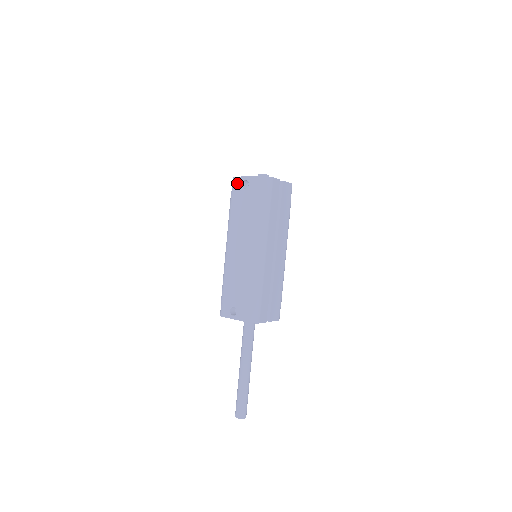
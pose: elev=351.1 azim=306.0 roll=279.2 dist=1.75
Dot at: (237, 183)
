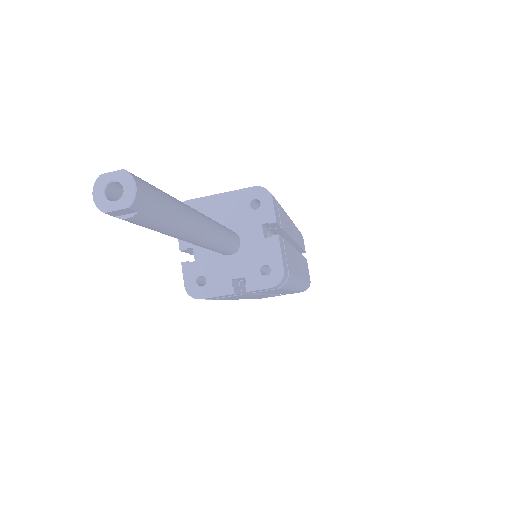
Dot at: occluded
